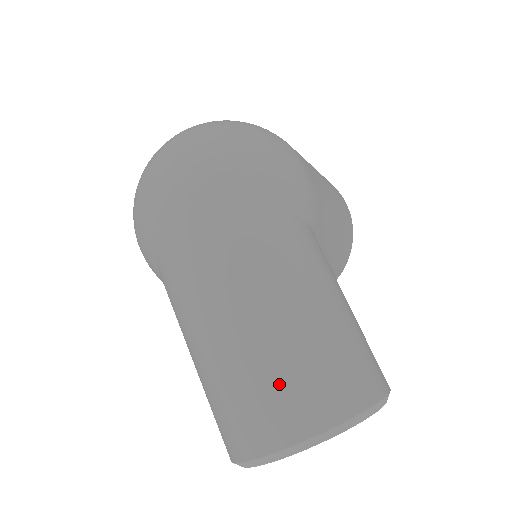
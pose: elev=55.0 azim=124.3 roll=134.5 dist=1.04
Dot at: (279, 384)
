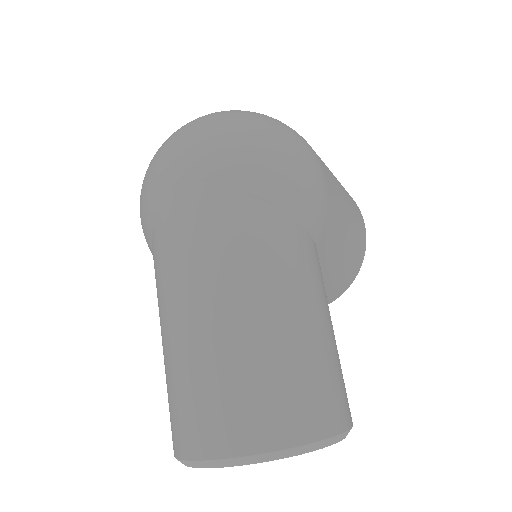
Dot at: (235, 392)
